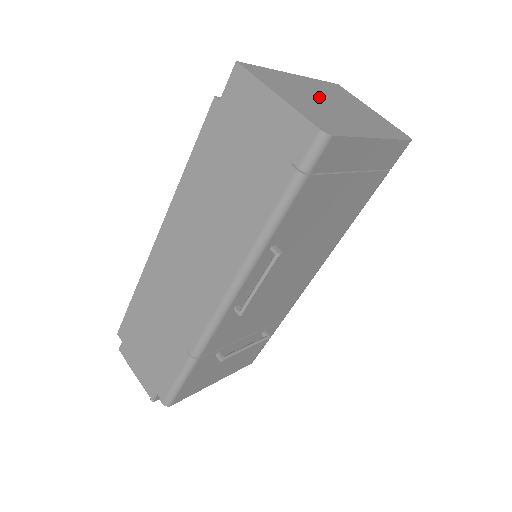
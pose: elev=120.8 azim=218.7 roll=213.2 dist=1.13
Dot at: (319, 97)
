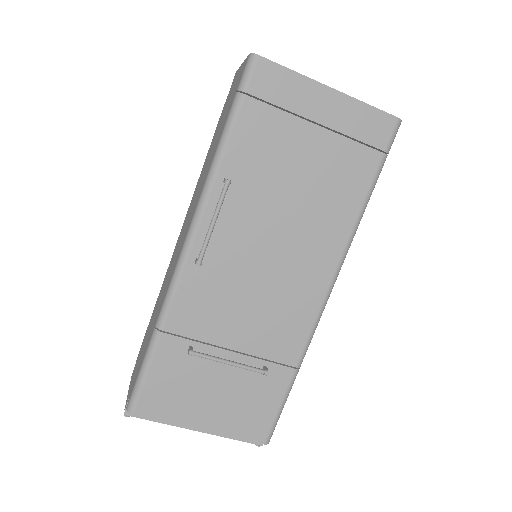
Dot at: occluded
